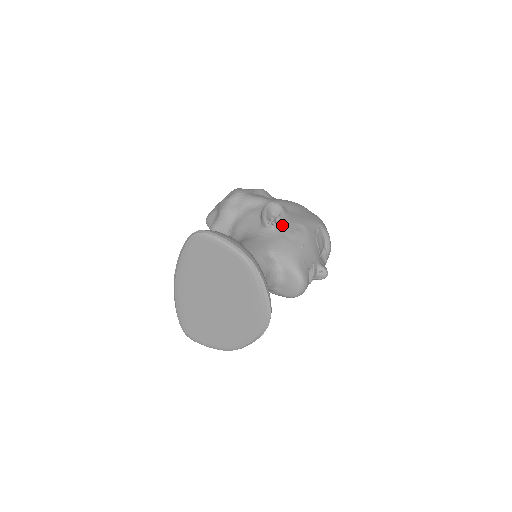
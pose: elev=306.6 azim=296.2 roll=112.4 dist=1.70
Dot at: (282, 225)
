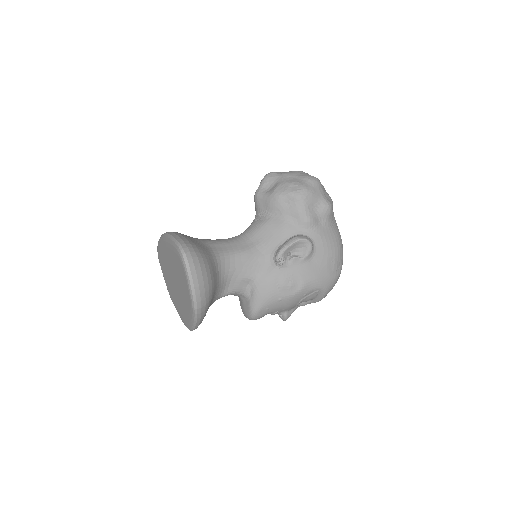
Dot at: (288, 269)
